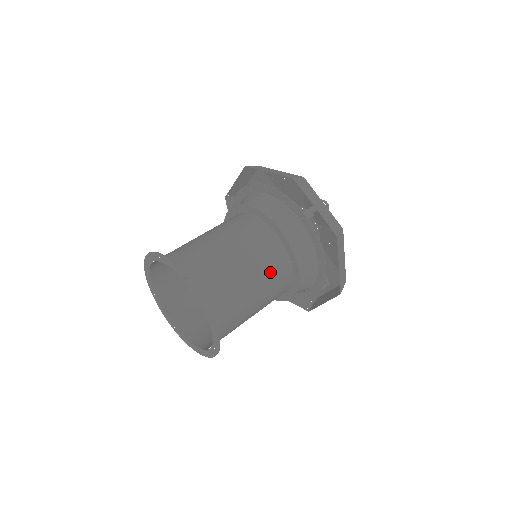
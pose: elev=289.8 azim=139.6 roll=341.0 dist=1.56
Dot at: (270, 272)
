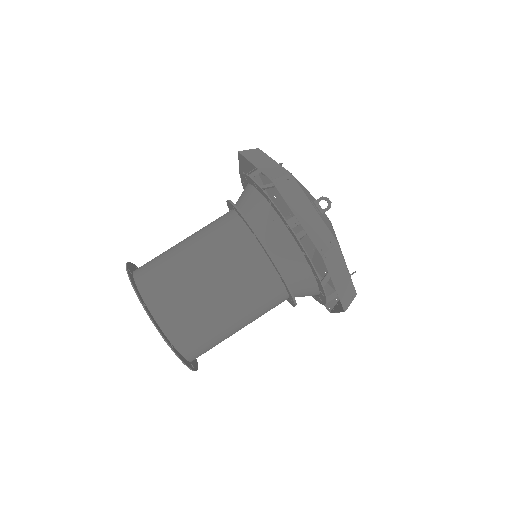
Dot at: (249, 289)
